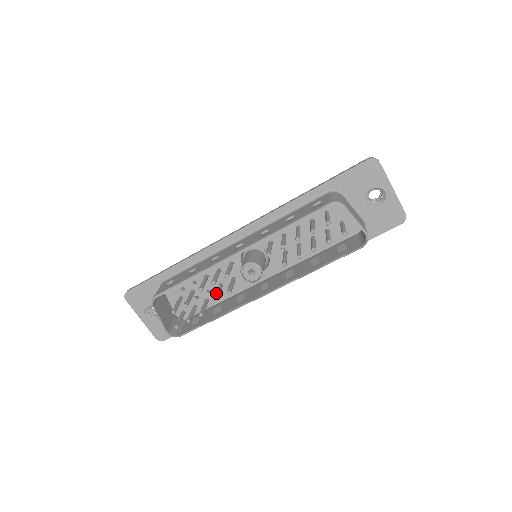
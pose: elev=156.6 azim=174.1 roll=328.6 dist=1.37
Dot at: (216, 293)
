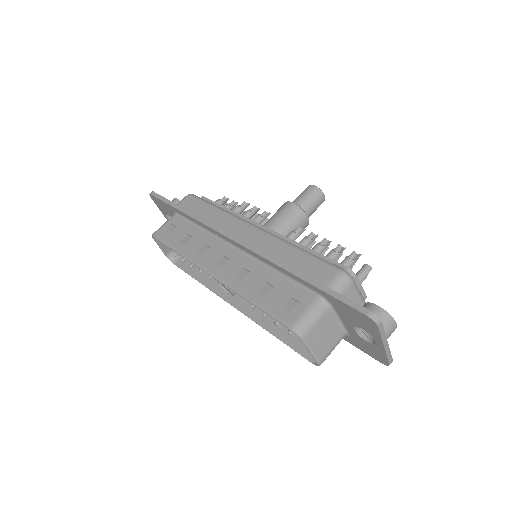
Dot at: occluded
